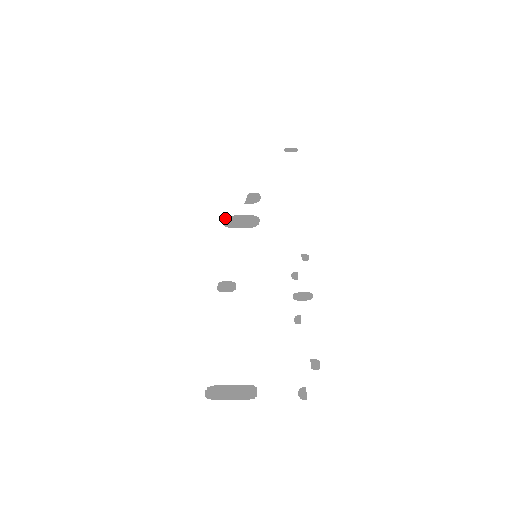
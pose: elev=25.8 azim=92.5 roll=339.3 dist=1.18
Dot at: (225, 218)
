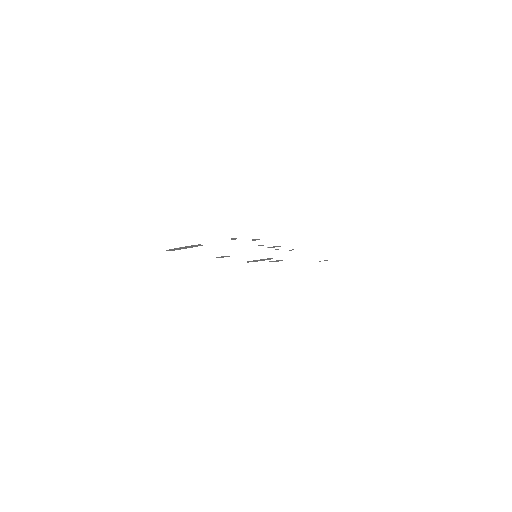
Dot at: occluded
